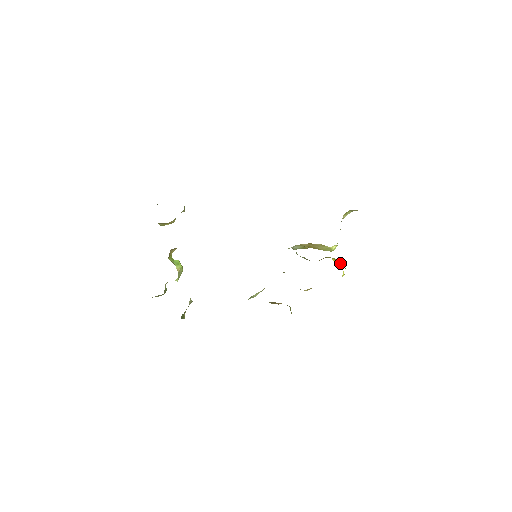
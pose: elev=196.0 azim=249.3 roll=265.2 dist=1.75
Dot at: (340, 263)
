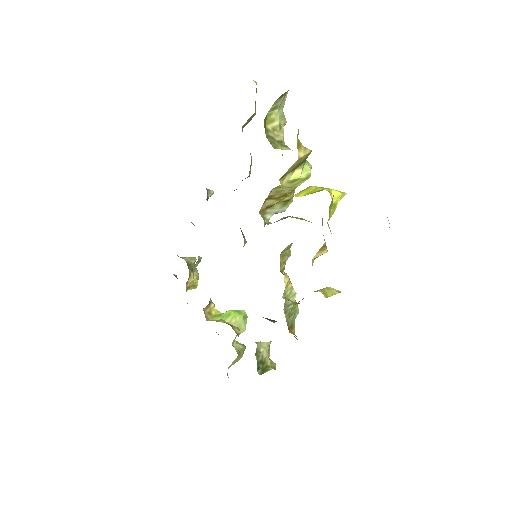
Dot at: (313, 189)
